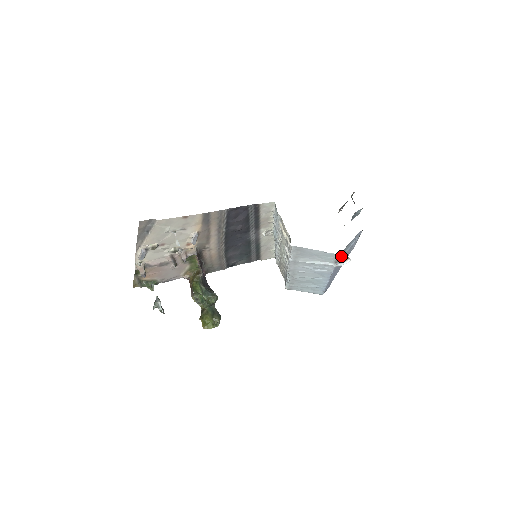
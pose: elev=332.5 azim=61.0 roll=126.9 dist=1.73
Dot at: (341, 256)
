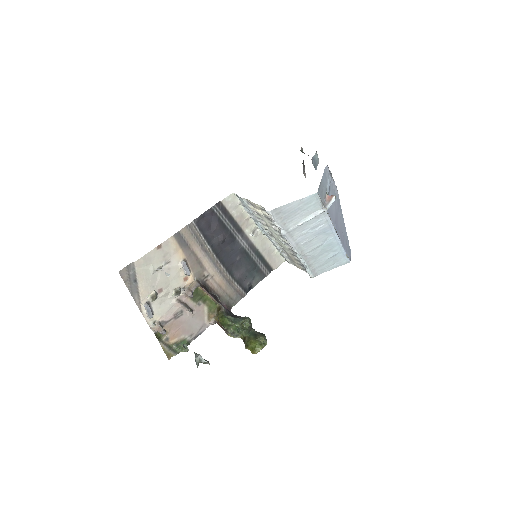
Dot at: (324, 198)
